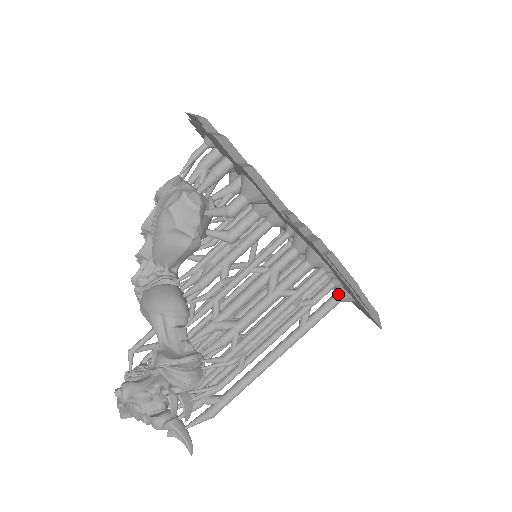
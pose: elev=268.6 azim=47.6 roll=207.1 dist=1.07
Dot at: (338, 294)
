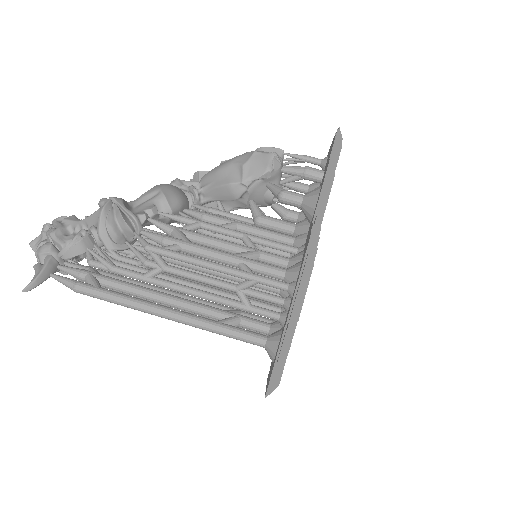
Dot at: (271, 336)
